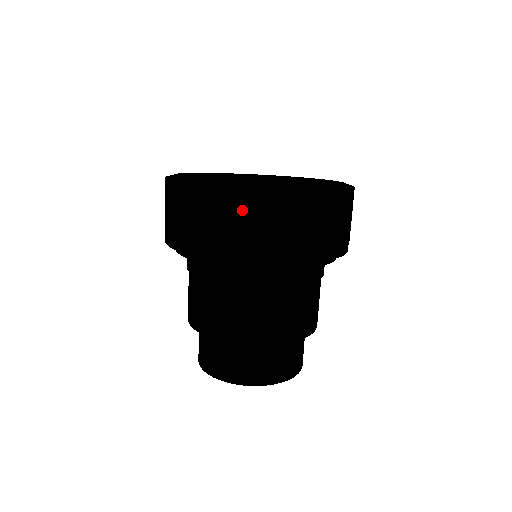
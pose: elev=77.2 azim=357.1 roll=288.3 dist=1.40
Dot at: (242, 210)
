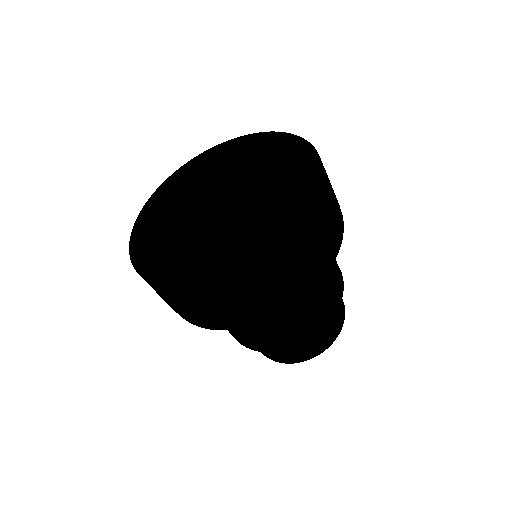
Dot at: (283, 267)
